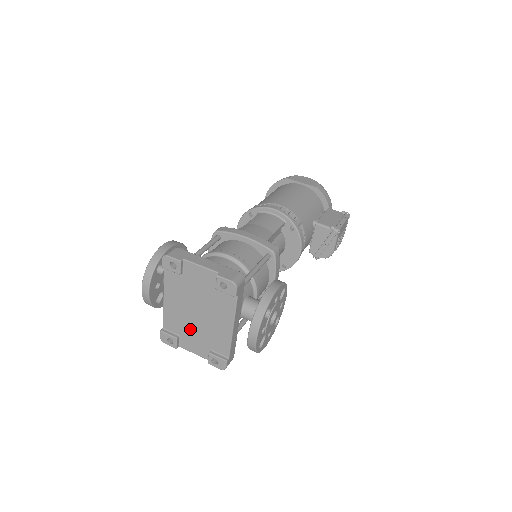
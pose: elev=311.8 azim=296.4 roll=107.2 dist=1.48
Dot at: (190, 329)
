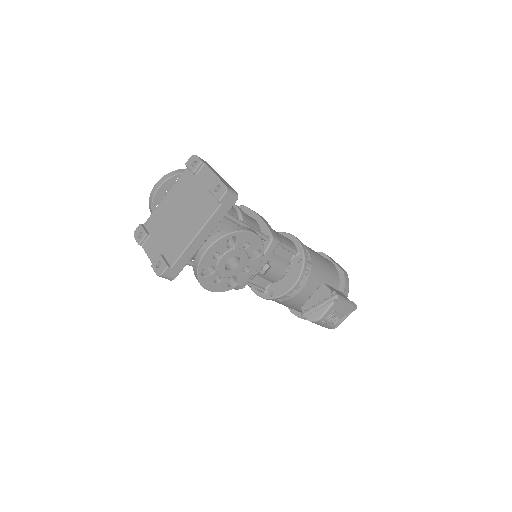
Dot at: (163, 230)
